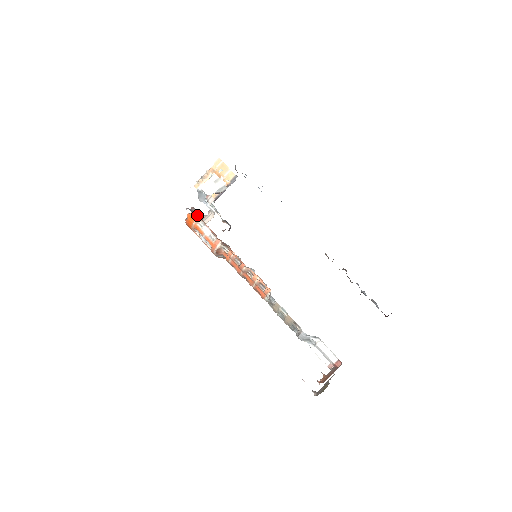
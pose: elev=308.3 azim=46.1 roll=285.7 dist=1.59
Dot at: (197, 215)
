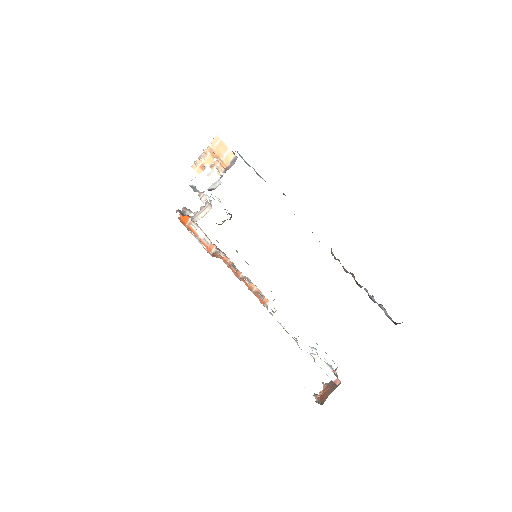
Dot at: (189, 216)
